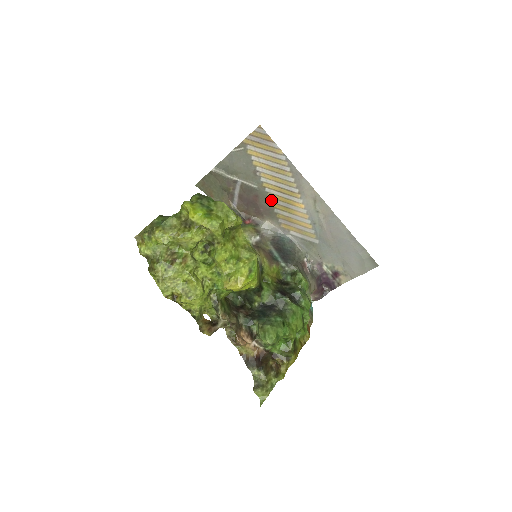
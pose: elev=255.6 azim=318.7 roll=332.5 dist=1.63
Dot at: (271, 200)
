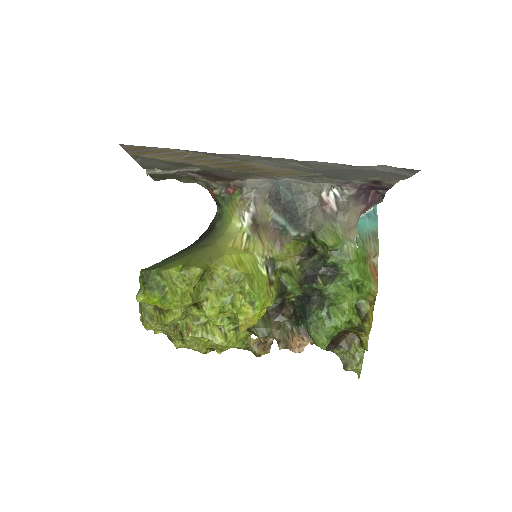
Dot at: (227, 169)
